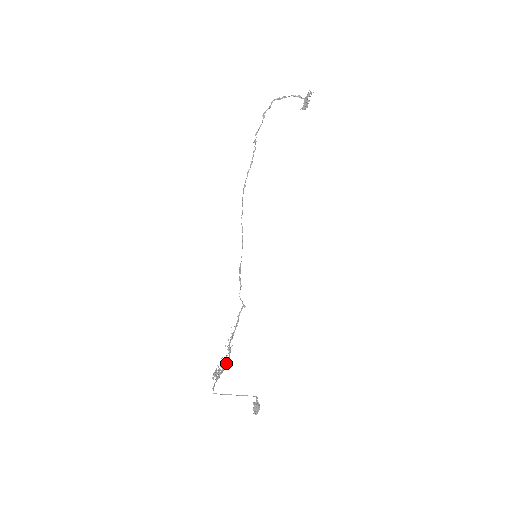
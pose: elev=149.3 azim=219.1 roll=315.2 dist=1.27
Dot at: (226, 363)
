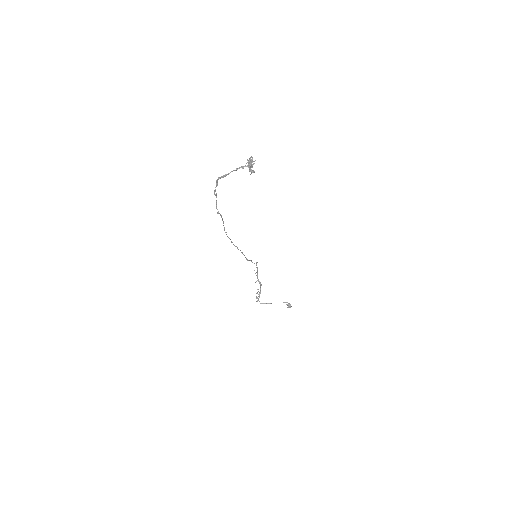
Dot at: occluded
